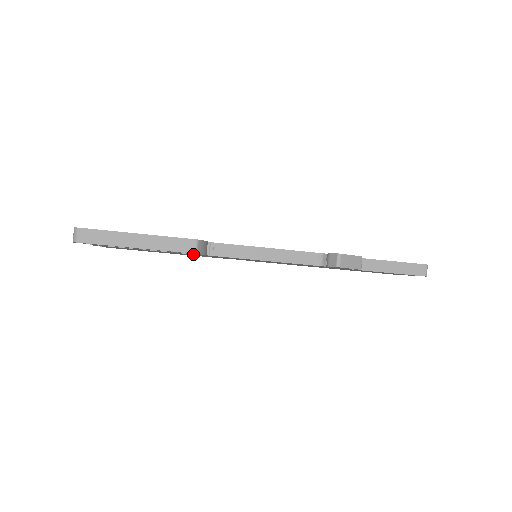
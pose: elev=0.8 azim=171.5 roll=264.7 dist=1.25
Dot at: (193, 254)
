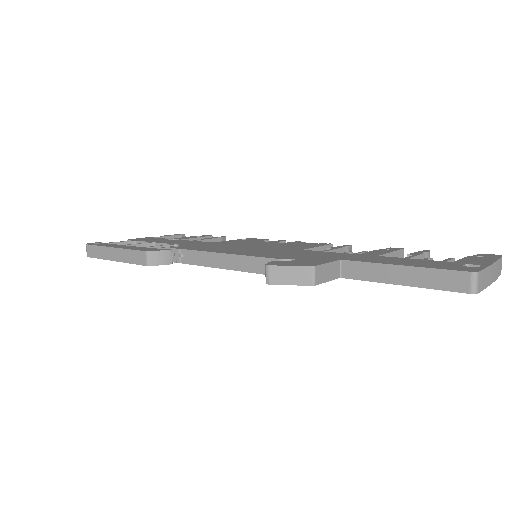
Dot at: occluded
